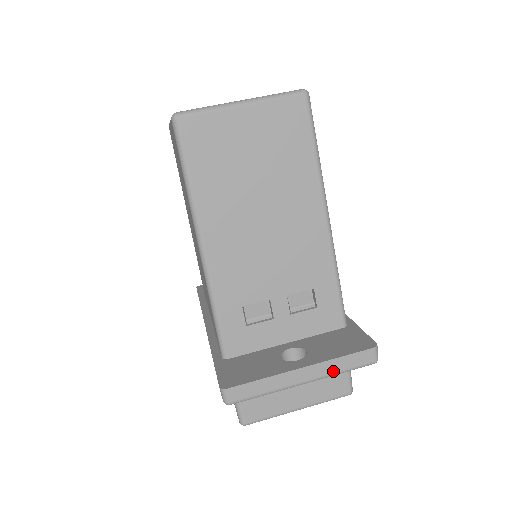
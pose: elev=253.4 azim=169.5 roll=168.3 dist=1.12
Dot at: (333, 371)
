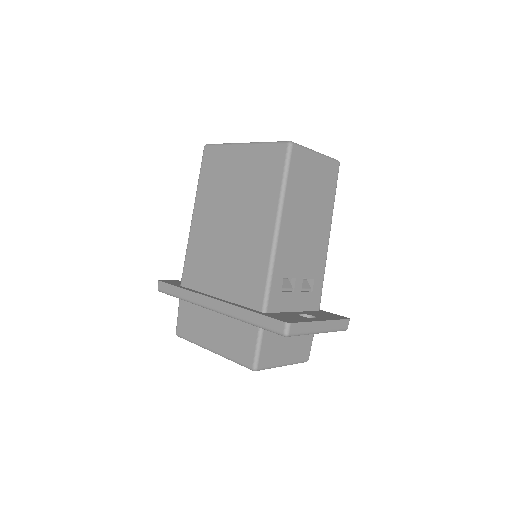
Dot at: (332, 328)
